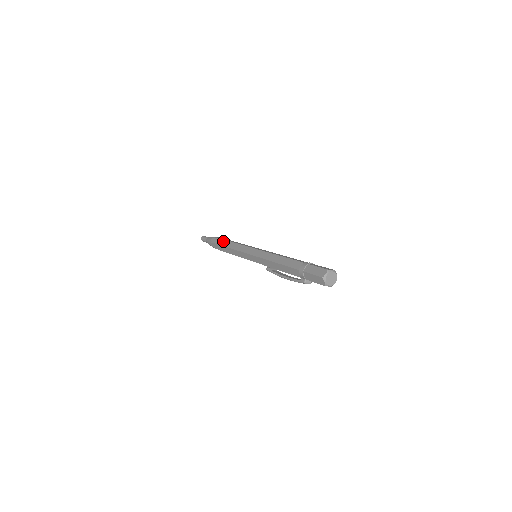
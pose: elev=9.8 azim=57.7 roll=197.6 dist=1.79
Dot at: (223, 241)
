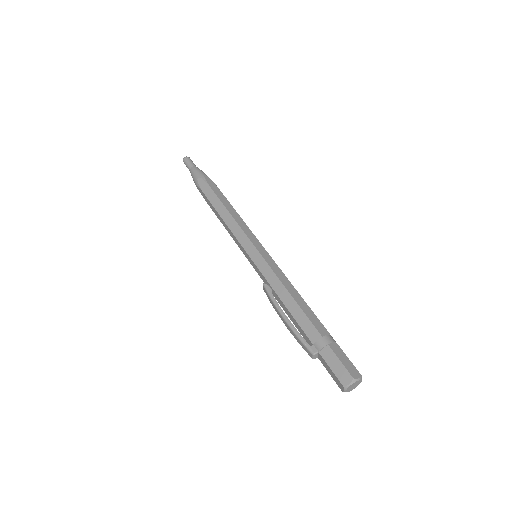
Dot at: (223, 195)
